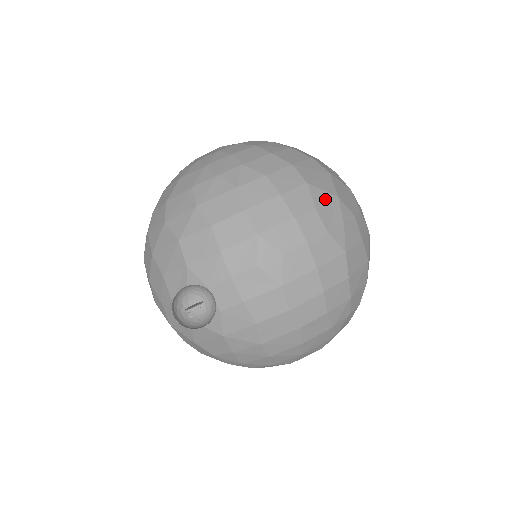
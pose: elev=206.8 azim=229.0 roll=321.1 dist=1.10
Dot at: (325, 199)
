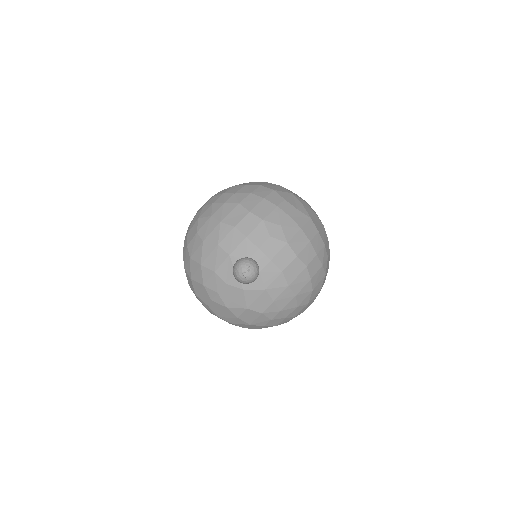
Dot at: (287, 195)
